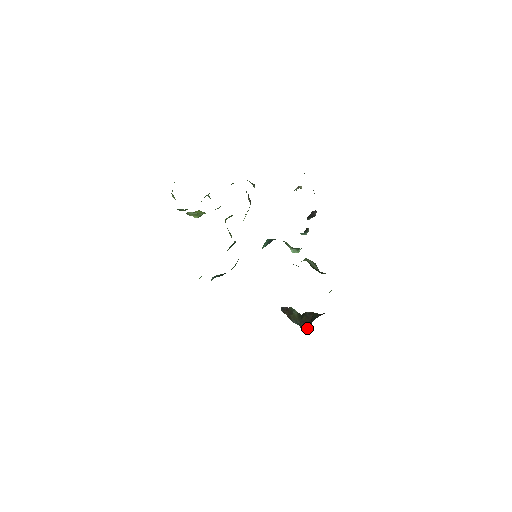
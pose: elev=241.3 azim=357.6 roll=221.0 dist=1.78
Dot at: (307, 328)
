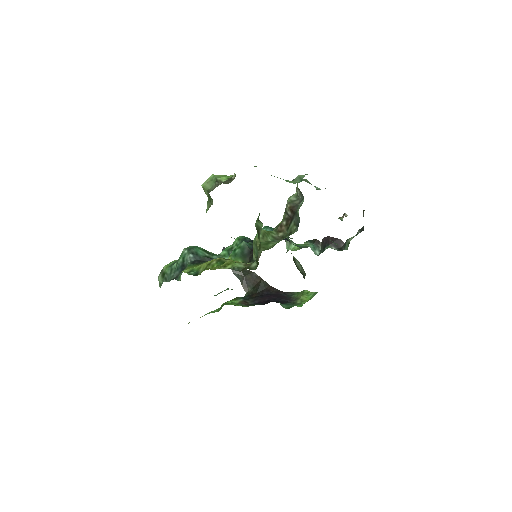
Dot at: (249, 289)
